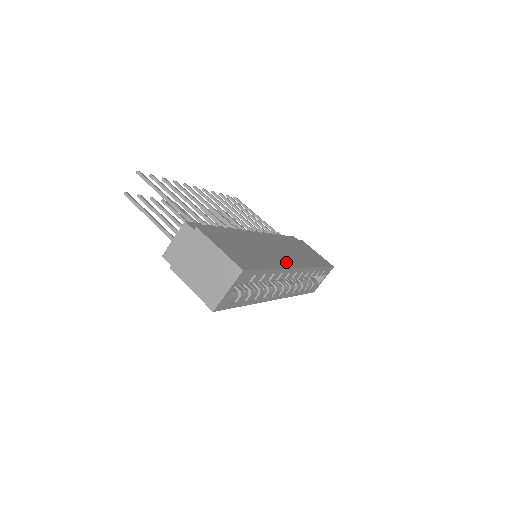
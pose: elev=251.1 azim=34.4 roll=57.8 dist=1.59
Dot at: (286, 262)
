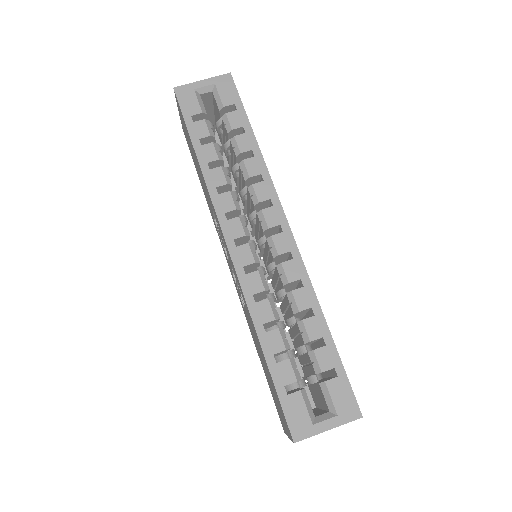
Dot at: occluded
